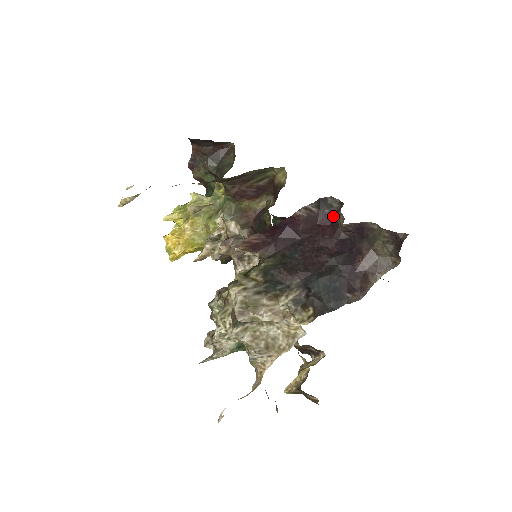
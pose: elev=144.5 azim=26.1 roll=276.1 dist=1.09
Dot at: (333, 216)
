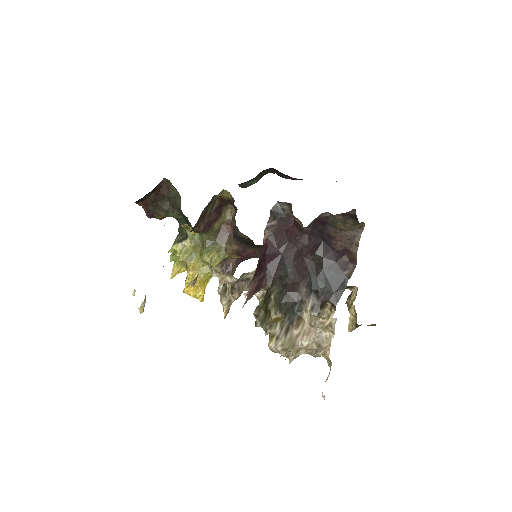
Dot at: (290, 217)
